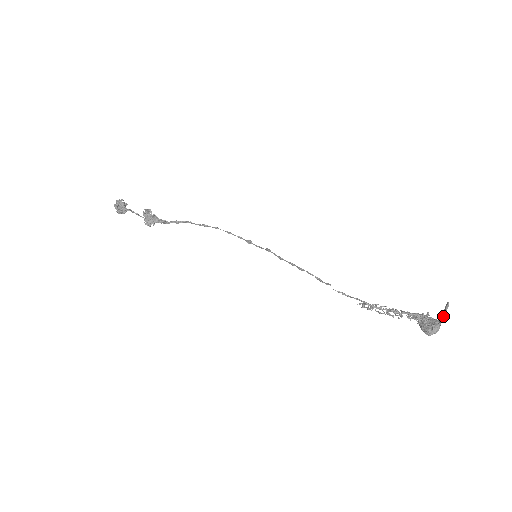
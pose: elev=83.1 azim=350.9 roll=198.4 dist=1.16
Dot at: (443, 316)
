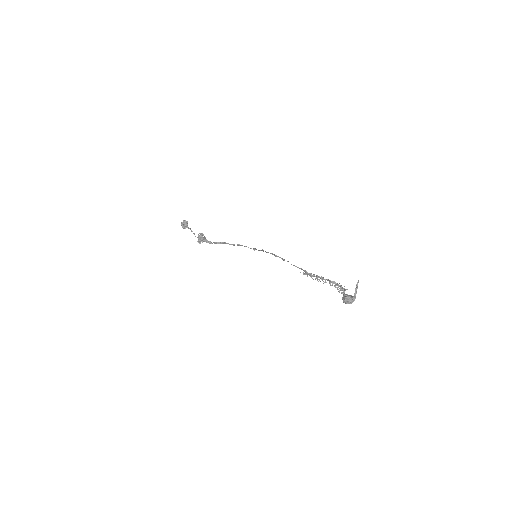
Dot at: (355, 291)
